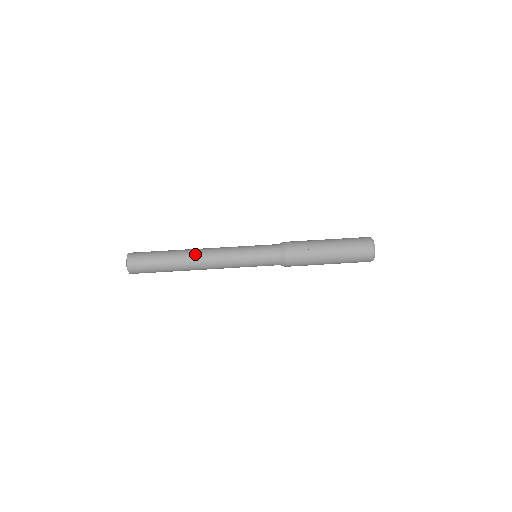
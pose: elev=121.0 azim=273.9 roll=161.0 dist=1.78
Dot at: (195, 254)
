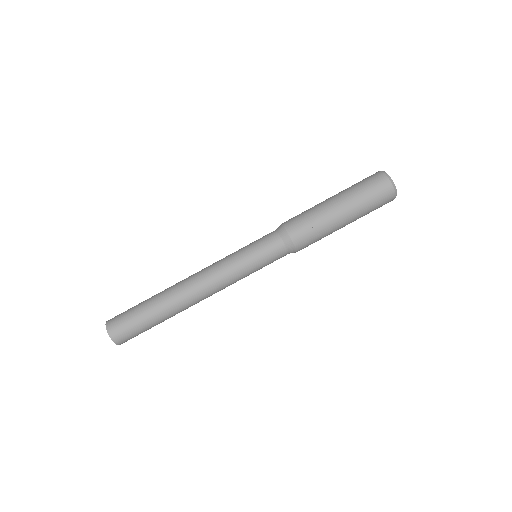
Dot at: (186, 294)
